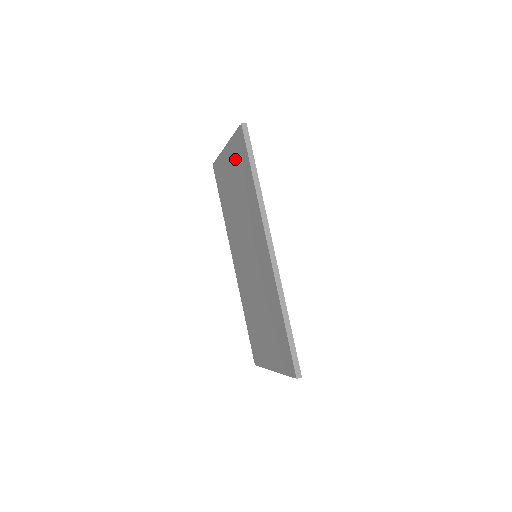
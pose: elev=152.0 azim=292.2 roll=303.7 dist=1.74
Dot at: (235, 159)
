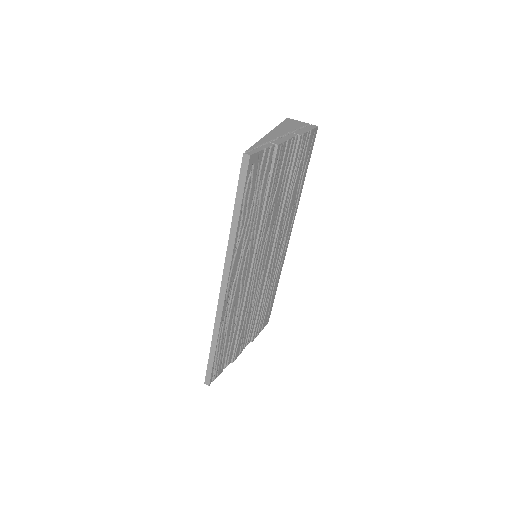
Dot at: occluded
